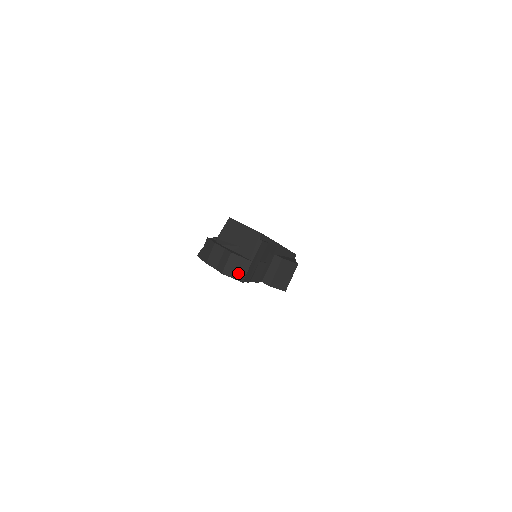
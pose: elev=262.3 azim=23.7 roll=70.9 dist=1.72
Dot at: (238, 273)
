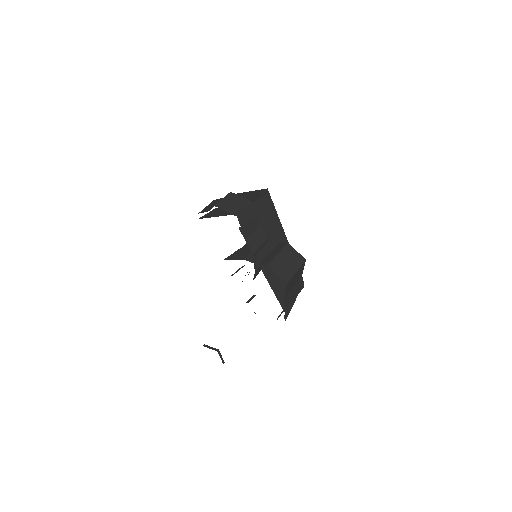
Dot at: (234, 208)
